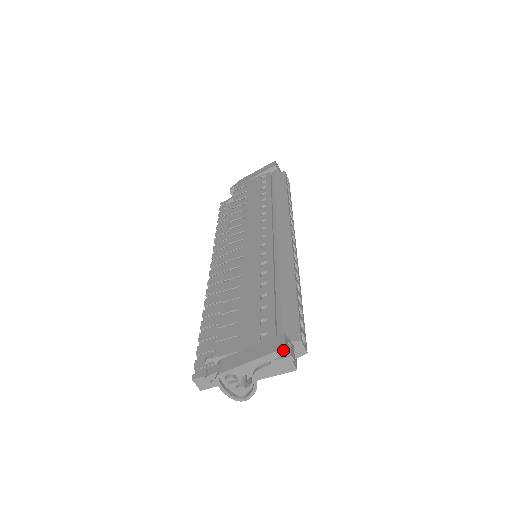
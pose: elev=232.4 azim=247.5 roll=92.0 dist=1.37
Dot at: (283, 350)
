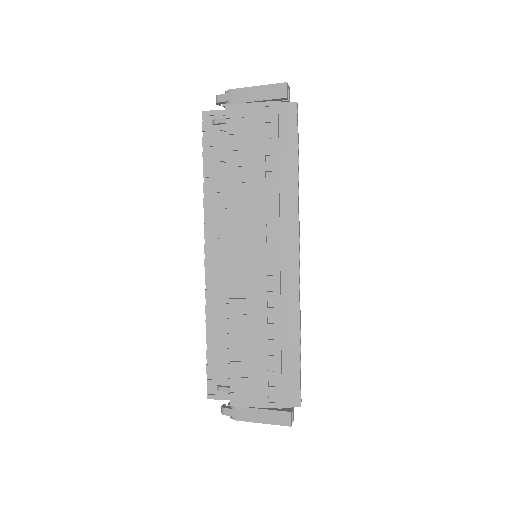
Dot at: (289, 426)
